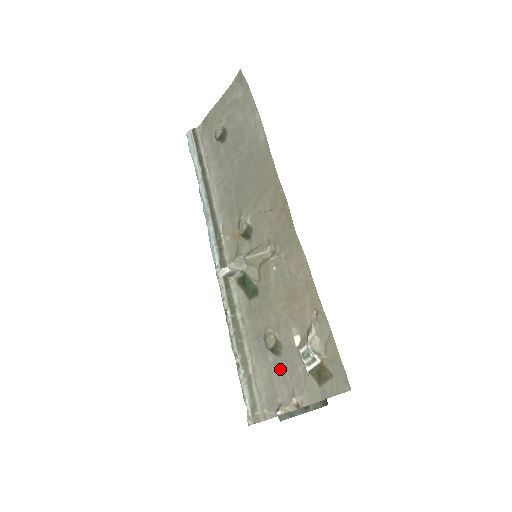
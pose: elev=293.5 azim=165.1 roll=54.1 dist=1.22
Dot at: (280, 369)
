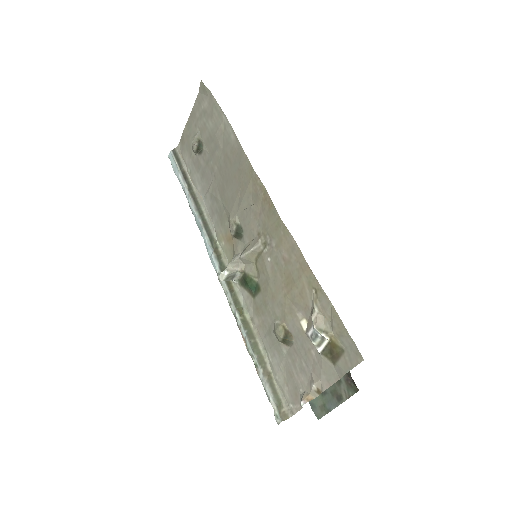
Dot at: (295, 359)
